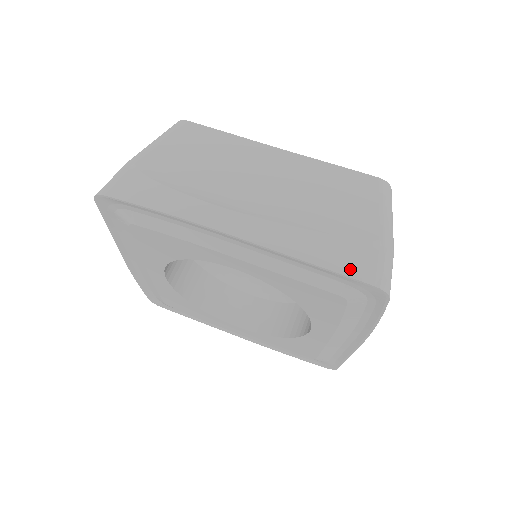
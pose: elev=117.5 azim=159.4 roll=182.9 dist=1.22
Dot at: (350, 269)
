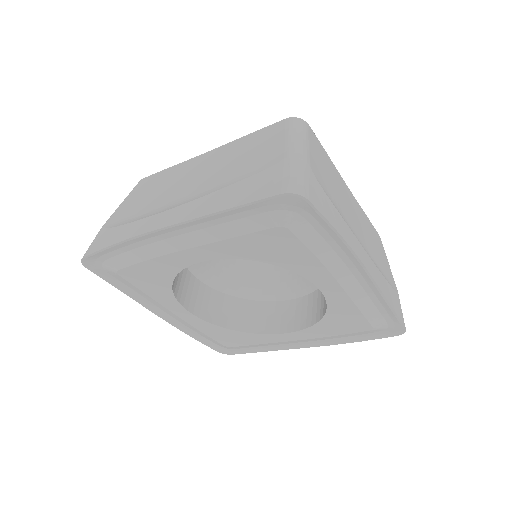
Dot at: (400, 314)
